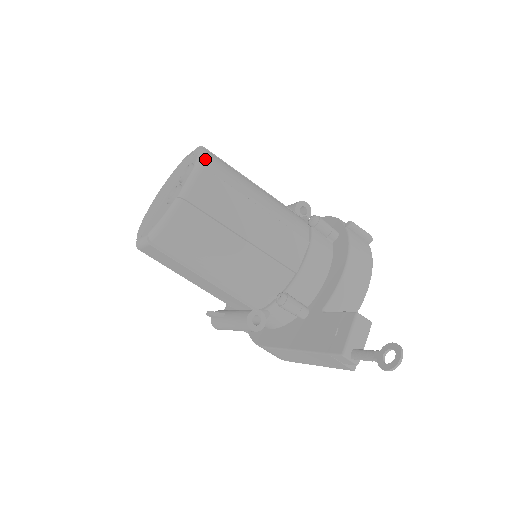
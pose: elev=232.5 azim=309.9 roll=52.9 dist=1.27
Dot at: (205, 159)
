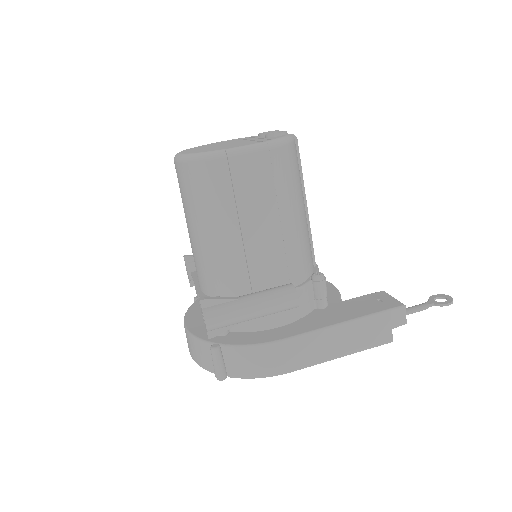
Dot at: occluded
